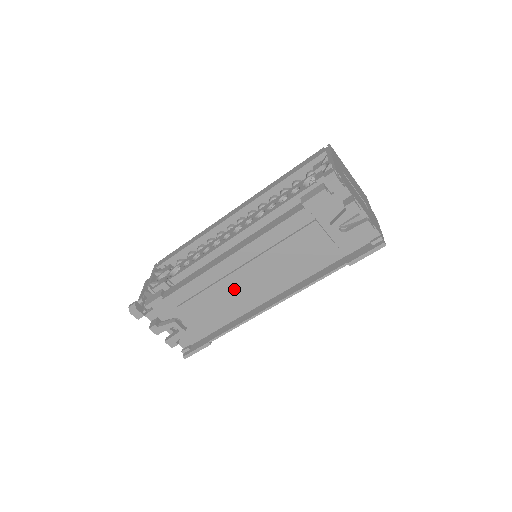
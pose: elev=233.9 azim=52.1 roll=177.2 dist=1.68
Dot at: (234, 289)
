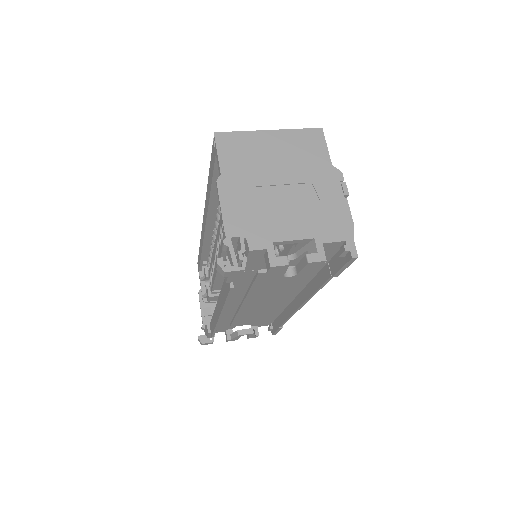
Dot at: (256, 309)
